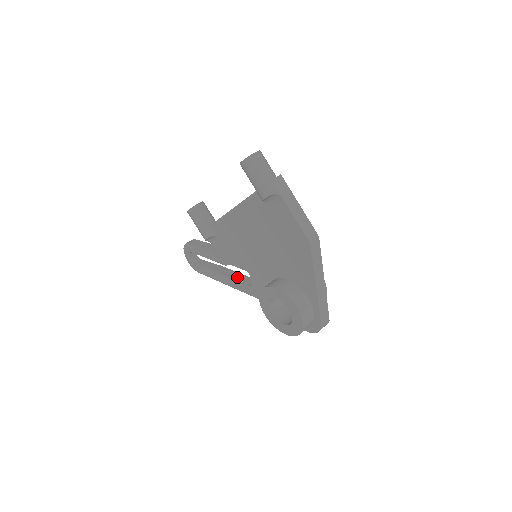
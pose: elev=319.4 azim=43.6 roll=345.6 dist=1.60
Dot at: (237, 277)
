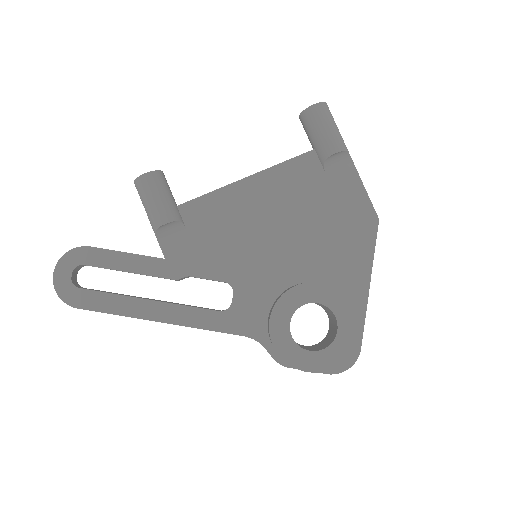
Dot at: occluded
